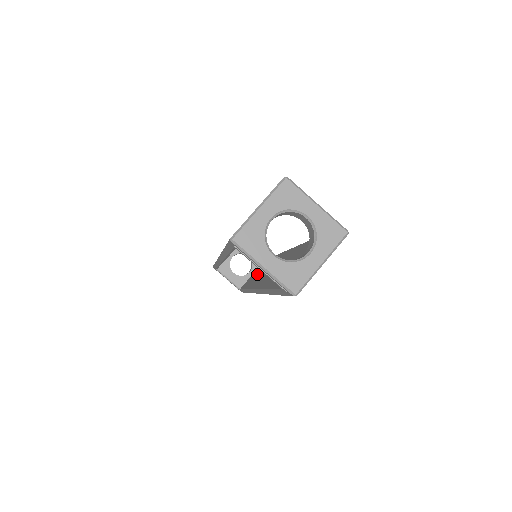
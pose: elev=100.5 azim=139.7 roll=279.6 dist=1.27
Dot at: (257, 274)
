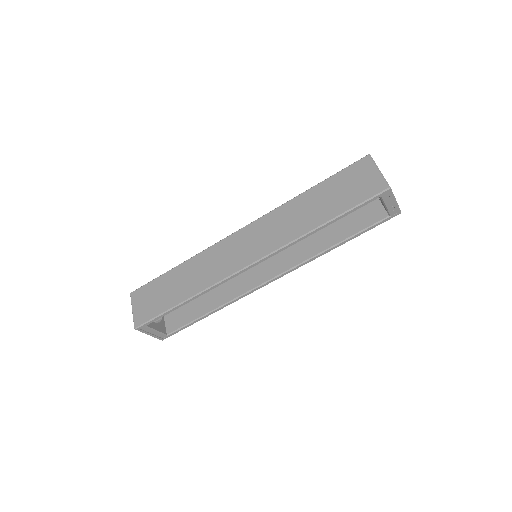
Dot at: (203, 298)
